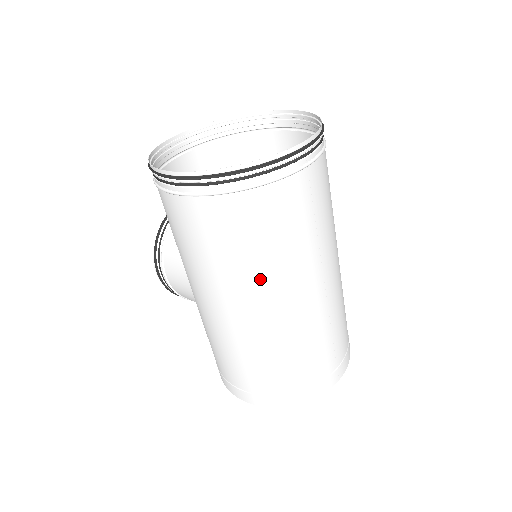
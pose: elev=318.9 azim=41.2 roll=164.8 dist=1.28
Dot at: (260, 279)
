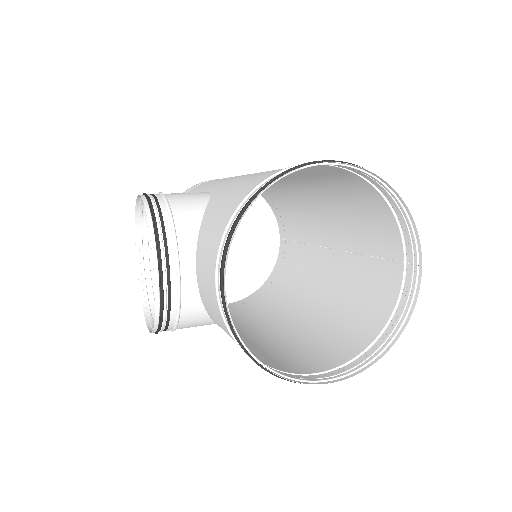
Dot at: (327, 310)
